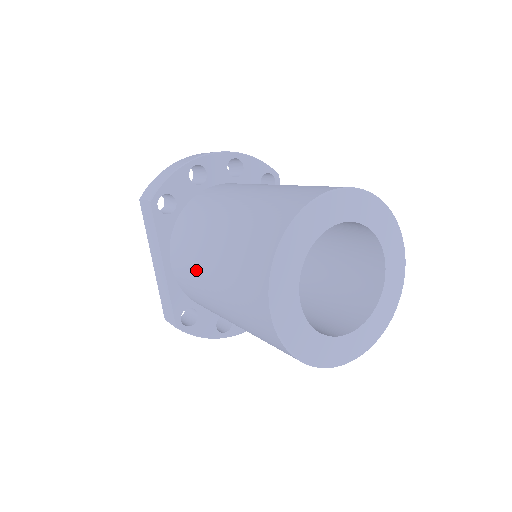
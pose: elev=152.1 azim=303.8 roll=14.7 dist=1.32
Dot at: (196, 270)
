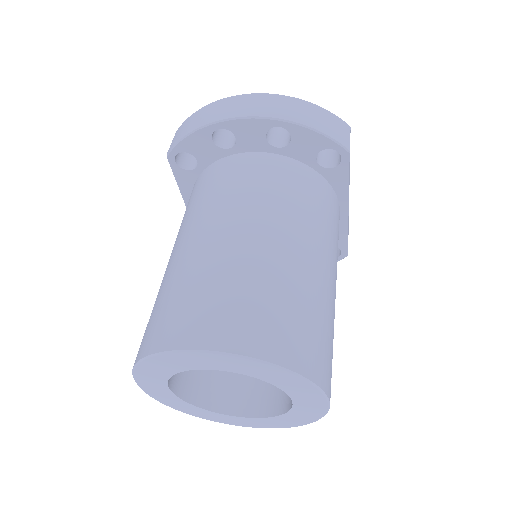
Dot at: occluded
